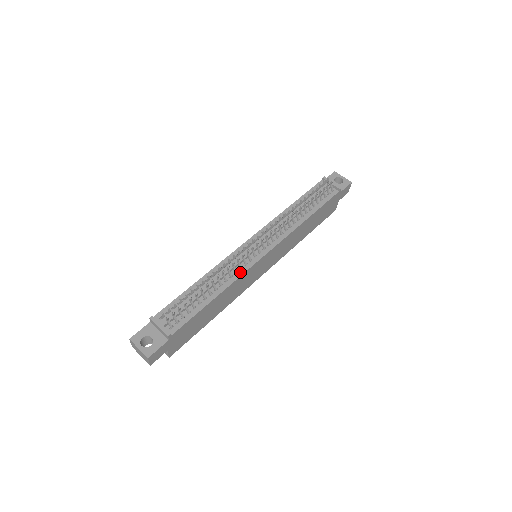
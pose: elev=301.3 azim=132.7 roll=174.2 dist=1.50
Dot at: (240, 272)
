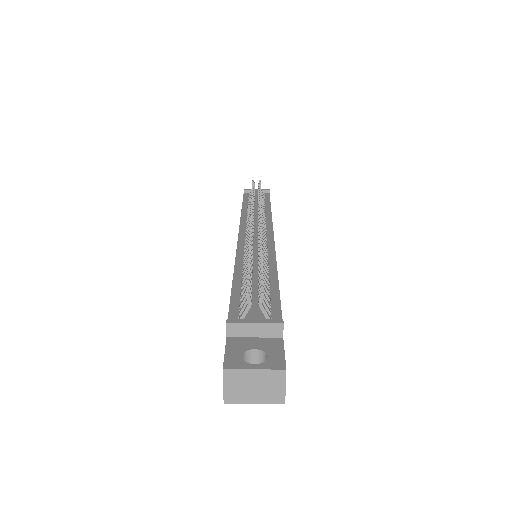
Dot at: (270, 252)
